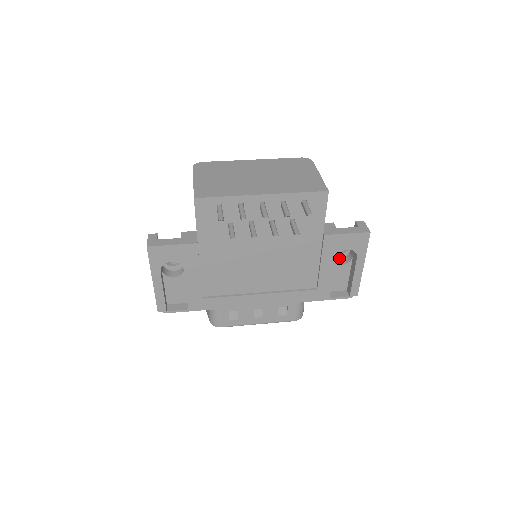
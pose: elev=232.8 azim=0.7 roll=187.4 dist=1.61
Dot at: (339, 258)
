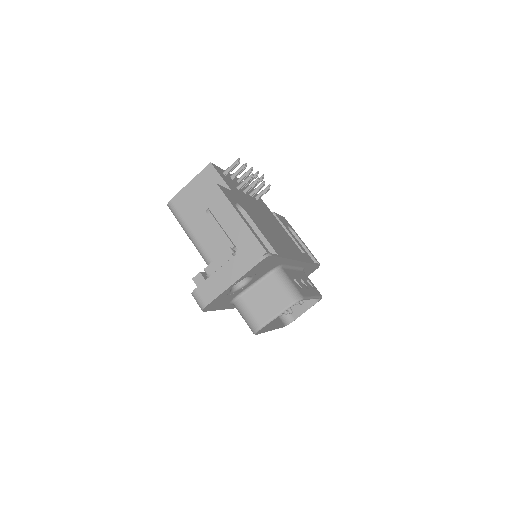
Dot at: occluded
